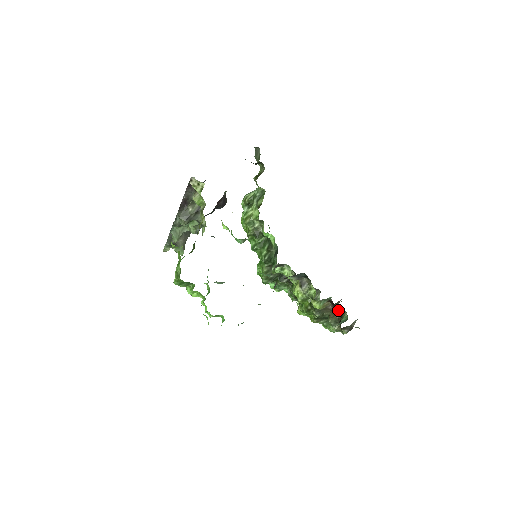
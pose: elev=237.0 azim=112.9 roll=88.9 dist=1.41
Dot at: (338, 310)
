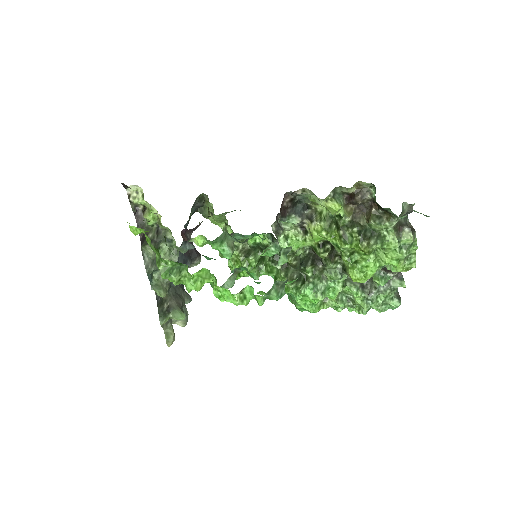
Dot at: (360, 194)
